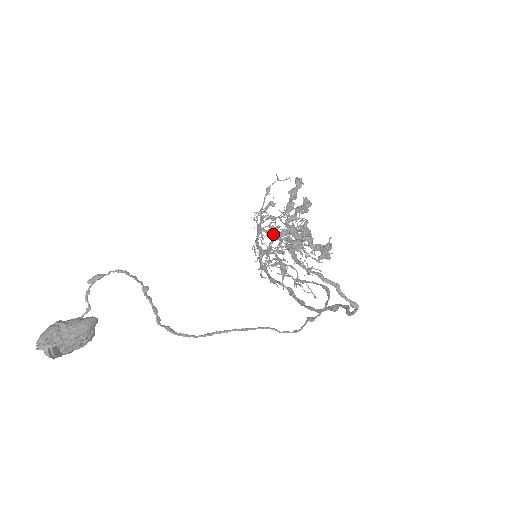
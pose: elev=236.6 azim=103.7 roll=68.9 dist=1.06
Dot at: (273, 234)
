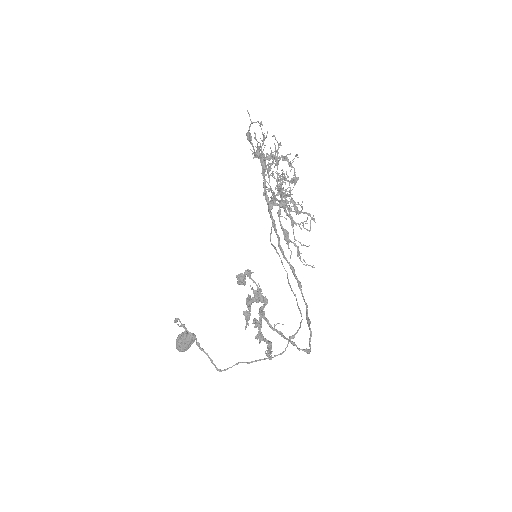
Dot at: (271, 192)
